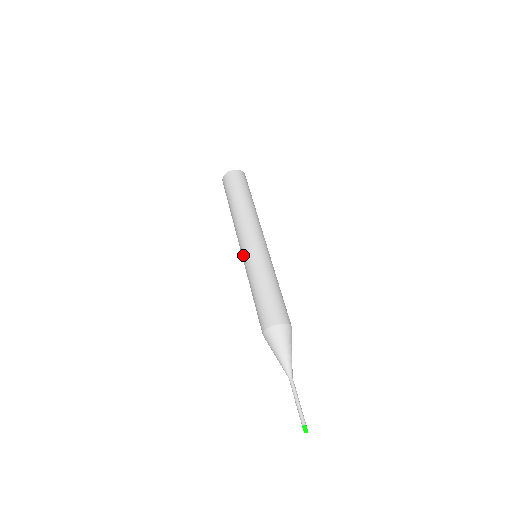
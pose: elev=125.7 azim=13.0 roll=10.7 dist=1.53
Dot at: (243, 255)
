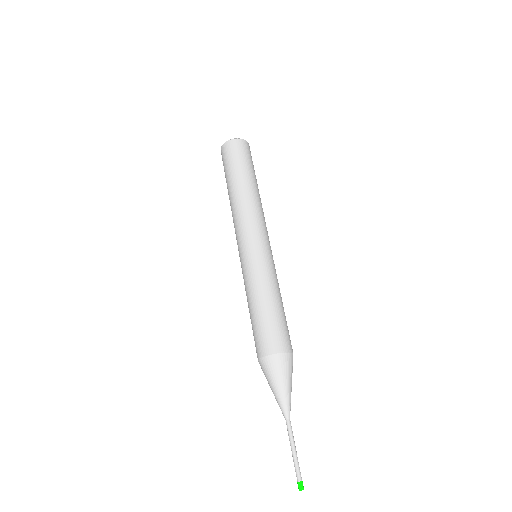
Dot at: (249, 250)
